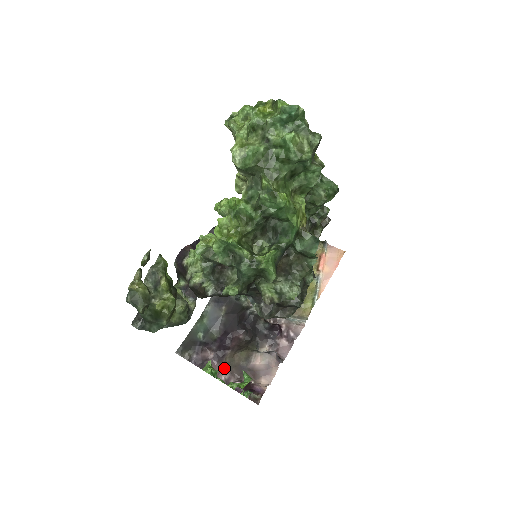
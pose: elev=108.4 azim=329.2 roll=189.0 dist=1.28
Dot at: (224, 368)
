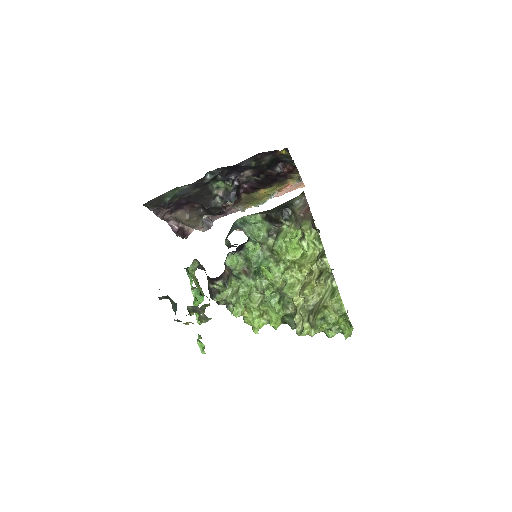
Dot at: (172, 216)
